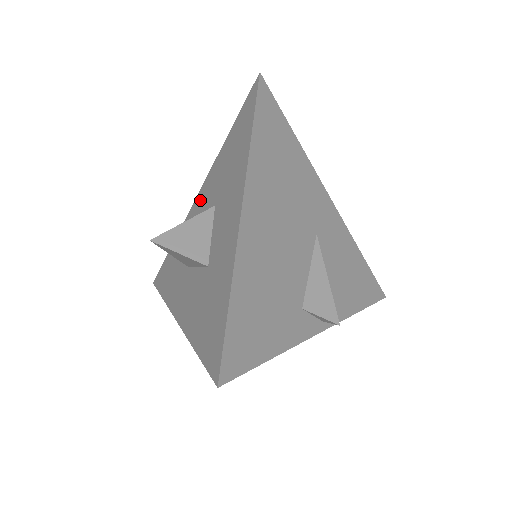
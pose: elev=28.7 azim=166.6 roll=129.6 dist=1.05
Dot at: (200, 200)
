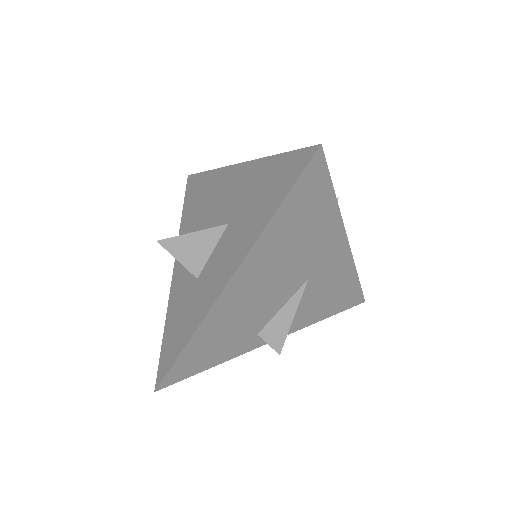
Dot at: (232, 180)
